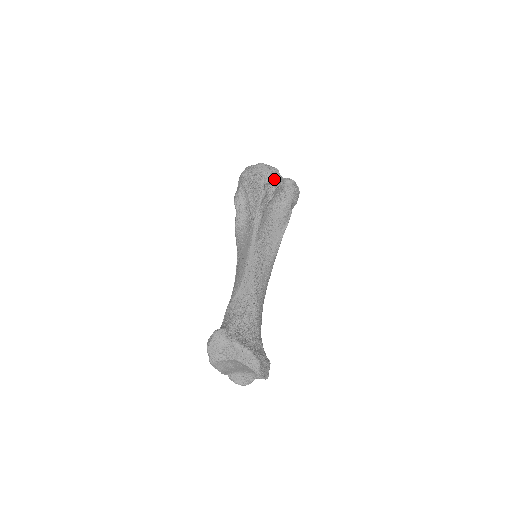
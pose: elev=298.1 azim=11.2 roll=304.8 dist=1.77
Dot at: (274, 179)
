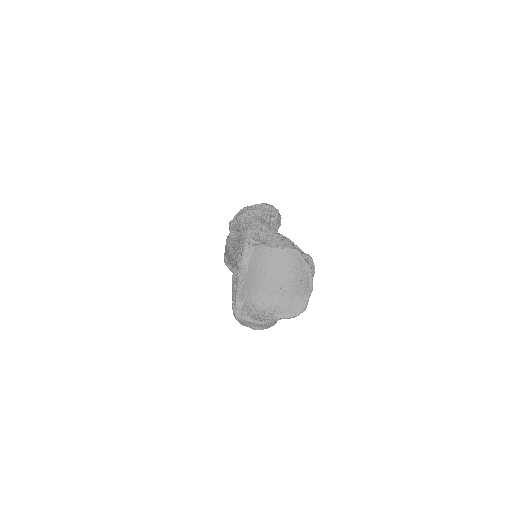
Dot at: (278, 219)
